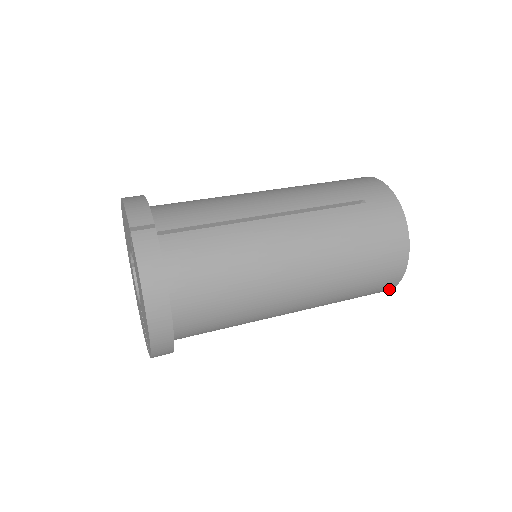
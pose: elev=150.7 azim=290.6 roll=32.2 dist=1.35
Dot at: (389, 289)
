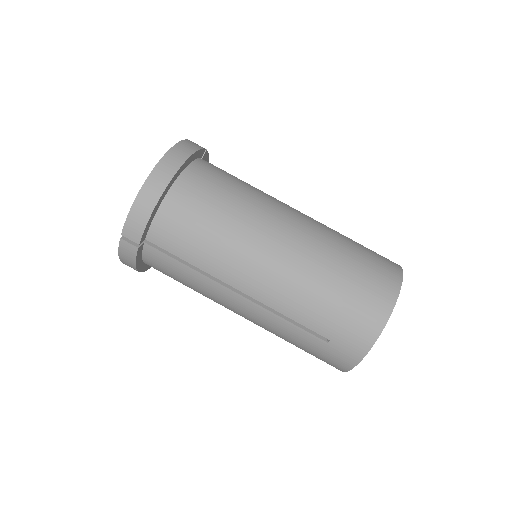
Dot at: occluded
